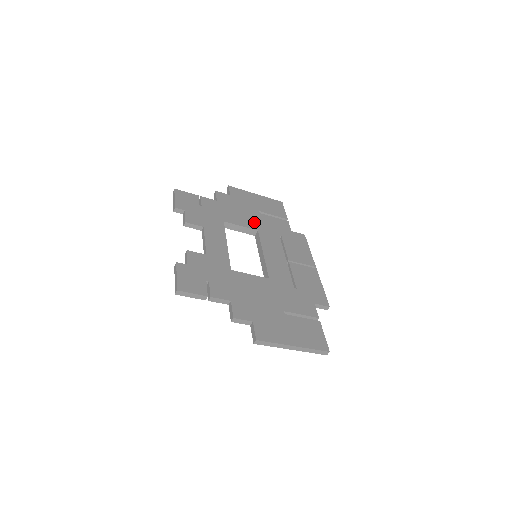
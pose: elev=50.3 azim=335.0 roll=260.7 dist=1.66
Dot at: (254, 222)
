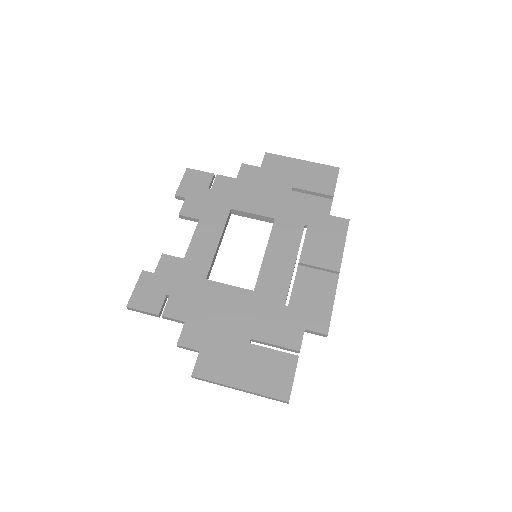
Dot at: (275, 206)
